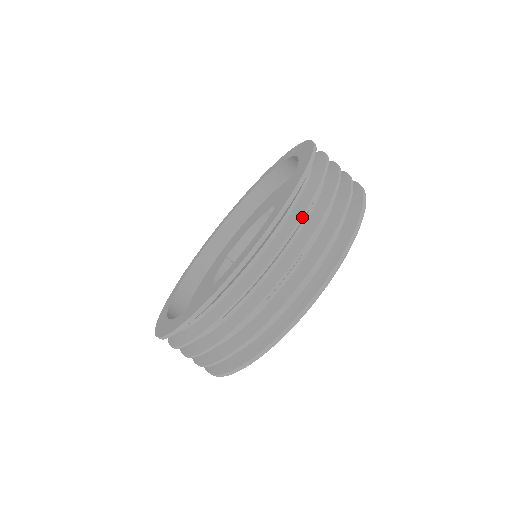
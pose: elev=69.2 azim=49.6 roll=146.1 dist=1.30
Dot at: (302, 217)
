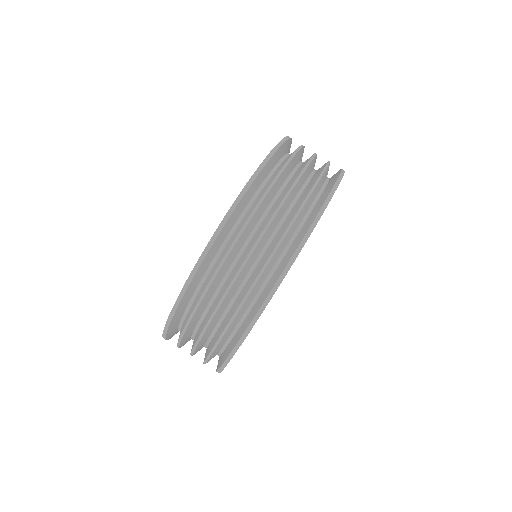
Dot at: (275, 179)
